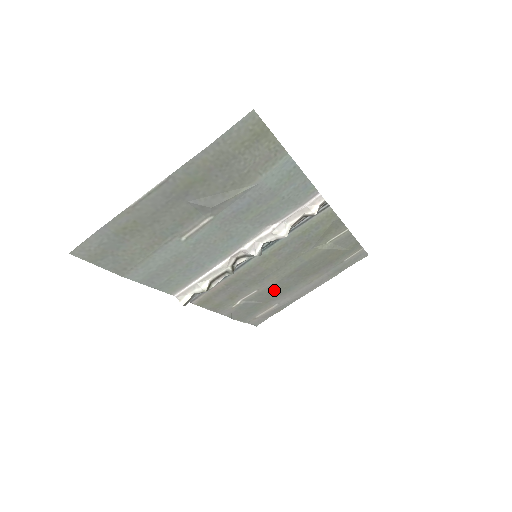
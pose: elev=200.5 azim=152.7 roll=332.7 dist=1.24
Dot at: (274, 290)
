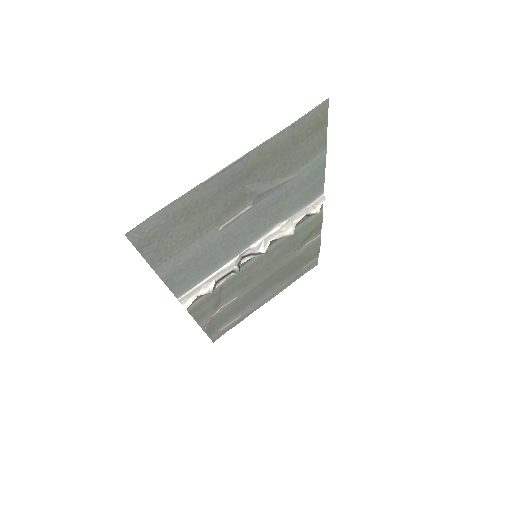
Dot at: (247, 298)
